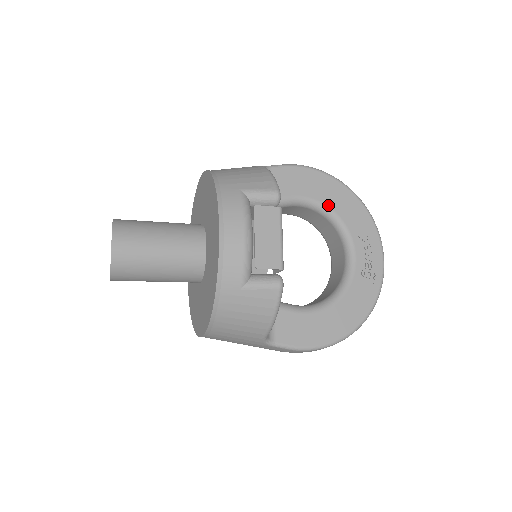
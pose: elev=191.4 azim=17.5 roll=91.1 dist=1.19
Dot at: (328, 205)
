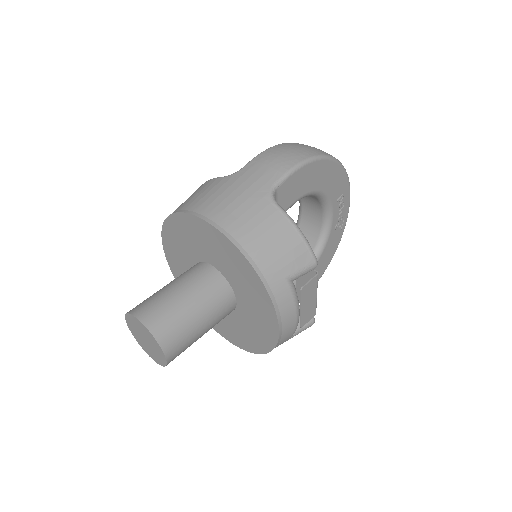
Dot at: (319, 189)
